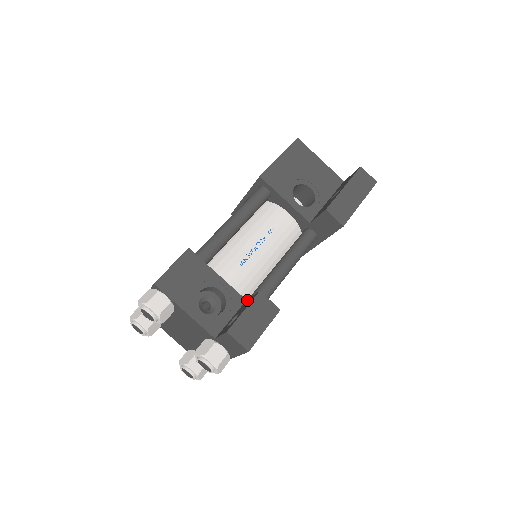
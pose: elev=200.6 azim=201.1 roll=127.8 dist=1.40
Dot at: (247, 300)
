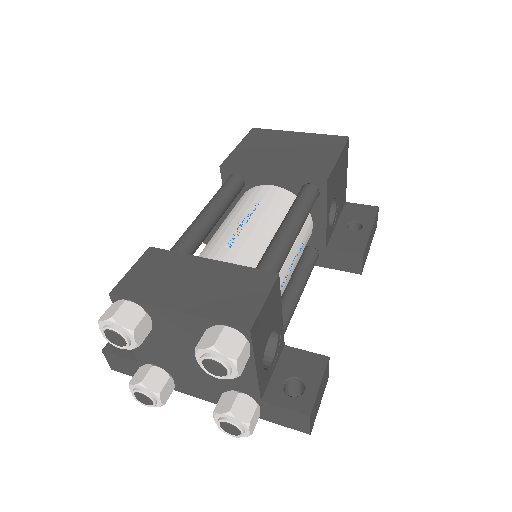
Dot at: (293, 350)
